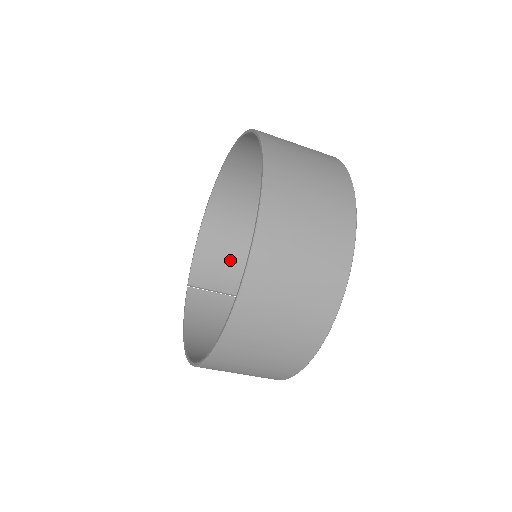
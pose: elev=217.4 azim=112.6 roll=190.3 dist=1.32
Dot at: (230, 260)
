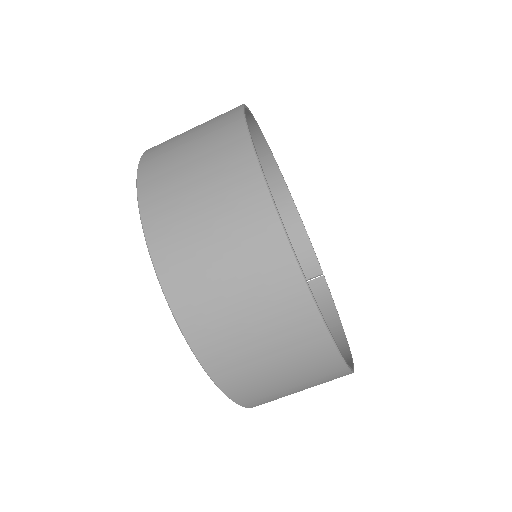
Dot at: occluded
